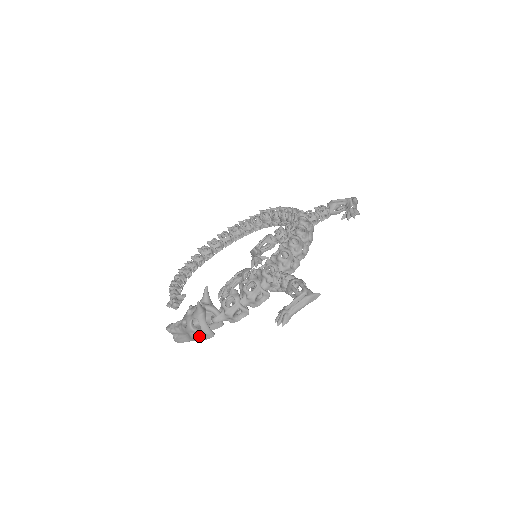
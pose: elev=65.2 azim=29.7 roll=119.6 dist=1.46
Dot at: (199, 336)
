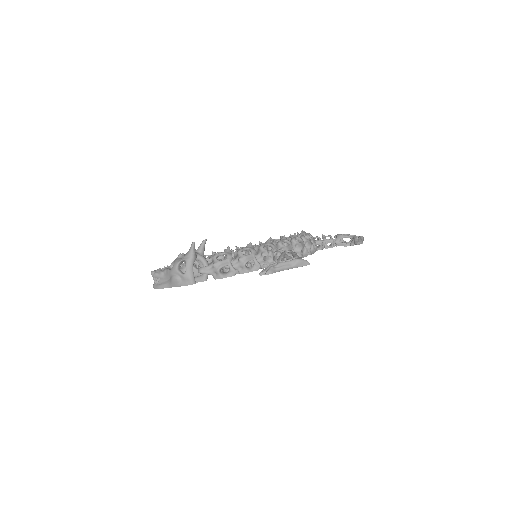
Dot at: (180, 280)
